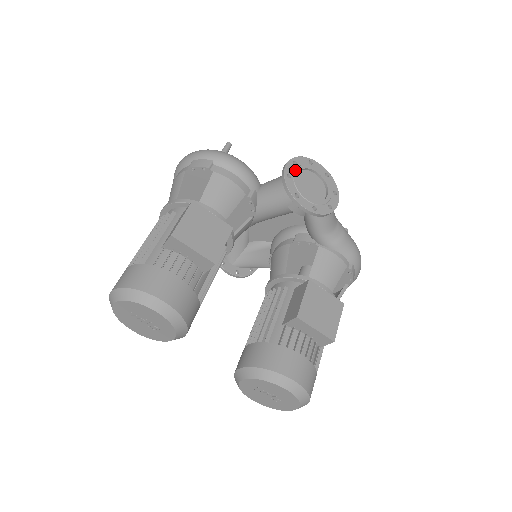
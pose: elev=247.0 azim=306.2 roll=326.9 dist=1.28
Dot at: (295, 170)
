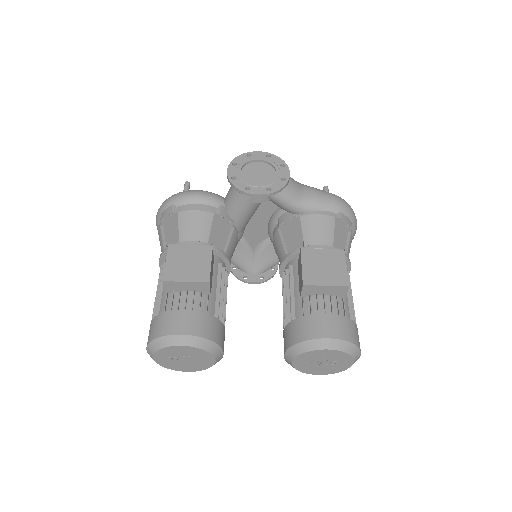
Dot at: (237, 170)
